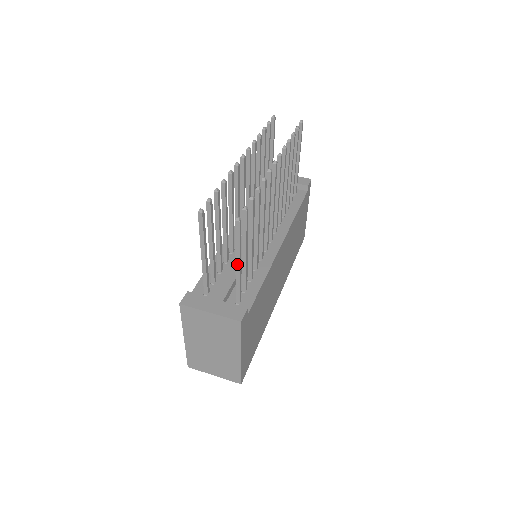
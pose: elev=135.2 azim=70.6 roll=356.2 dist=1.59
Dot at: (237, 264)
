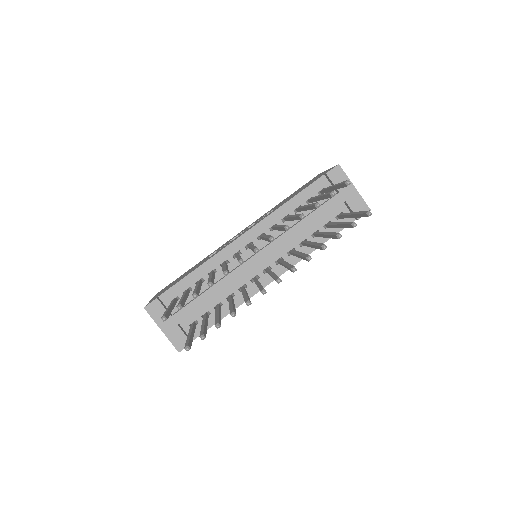
Dot at: occluded
